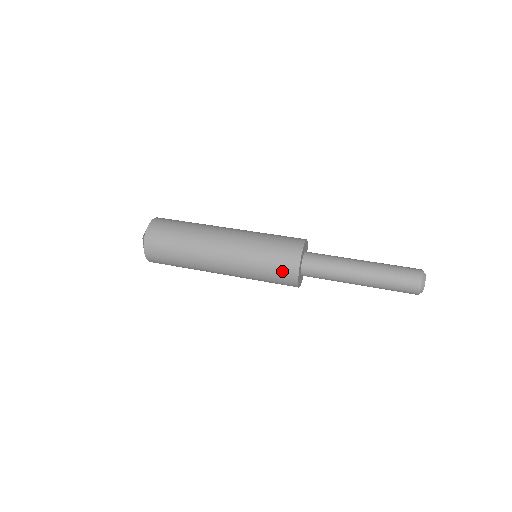
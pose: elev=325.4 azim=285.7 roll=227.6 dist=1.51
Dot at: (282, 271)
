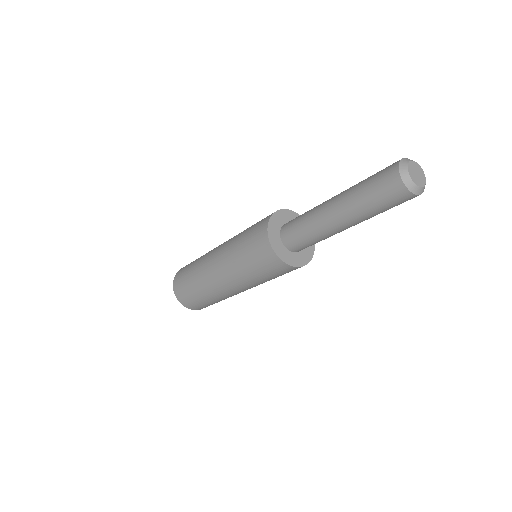
Dot at: (258, 251)
